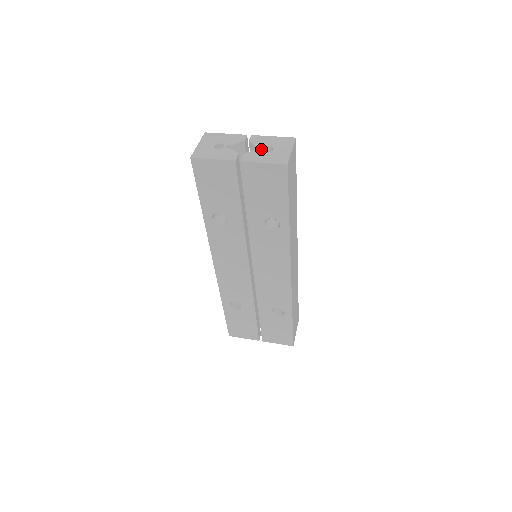
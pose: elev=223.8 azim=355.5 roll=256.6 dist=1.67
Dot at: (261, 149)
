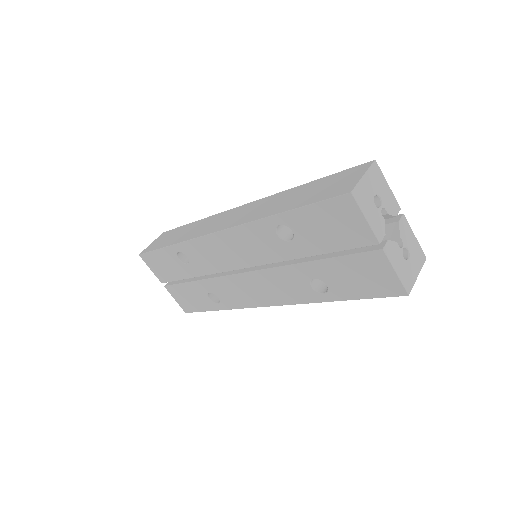
Dot at: (402, 248)
